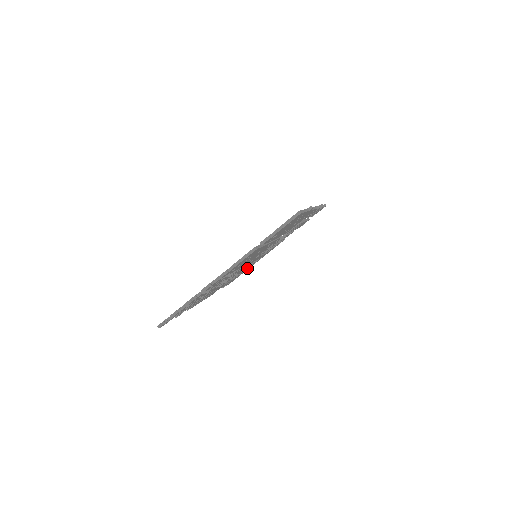
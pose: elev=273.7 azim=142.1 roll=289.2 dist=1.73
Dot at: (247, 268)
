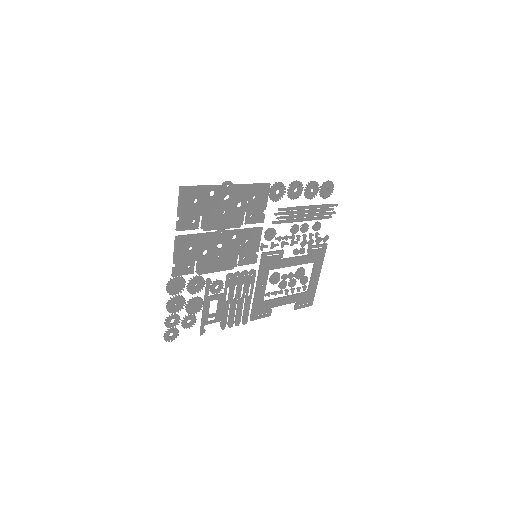
Dot at: (305, 280)
